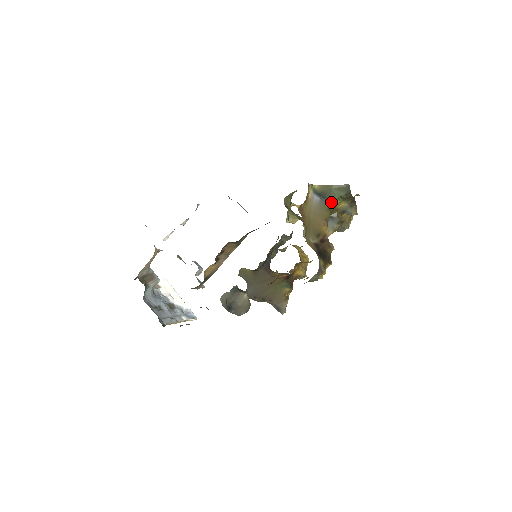
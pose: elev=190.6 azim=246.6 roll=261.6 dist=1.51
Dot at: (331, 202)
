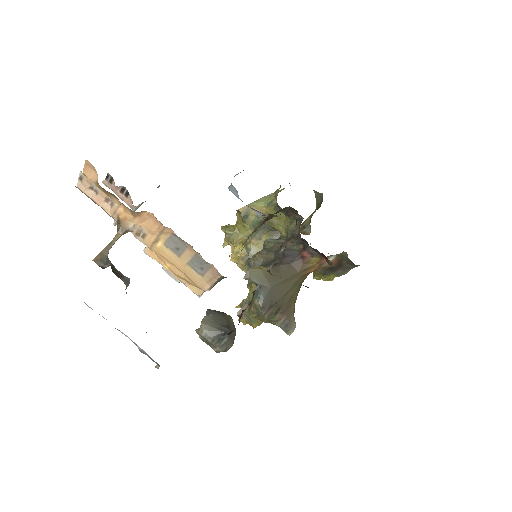
Dot at: occluded
